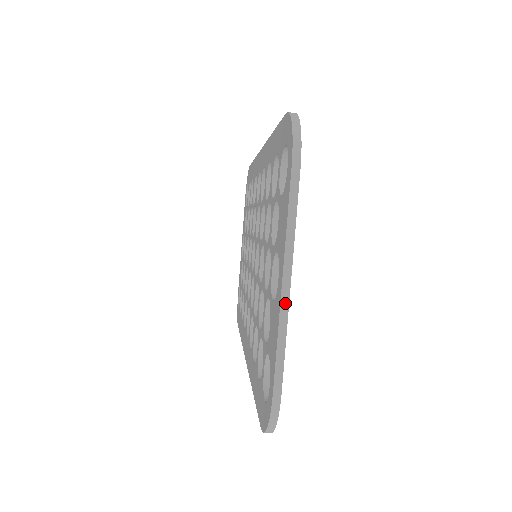
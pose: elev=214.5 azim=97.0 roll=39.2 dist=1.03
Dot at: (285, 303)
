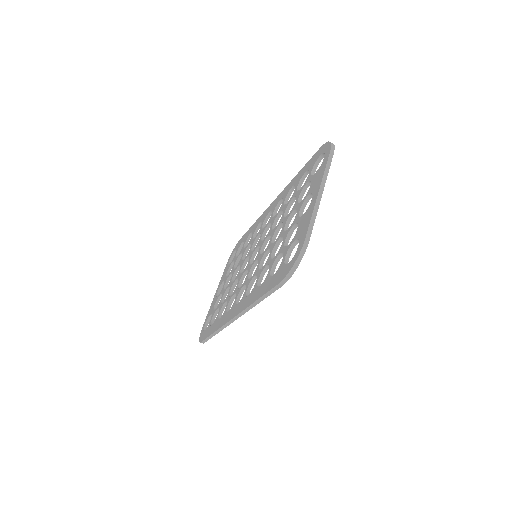
Dot at: (318, 201)
